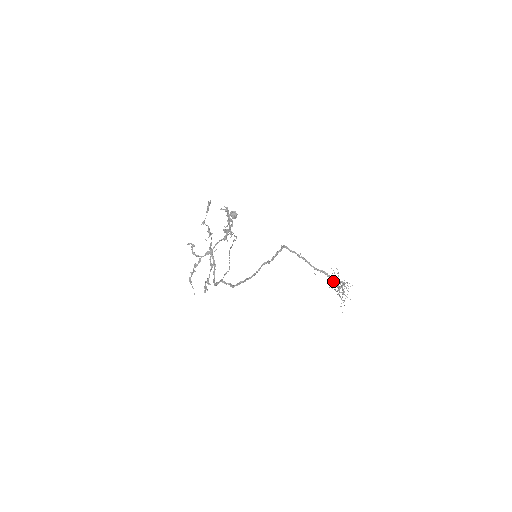
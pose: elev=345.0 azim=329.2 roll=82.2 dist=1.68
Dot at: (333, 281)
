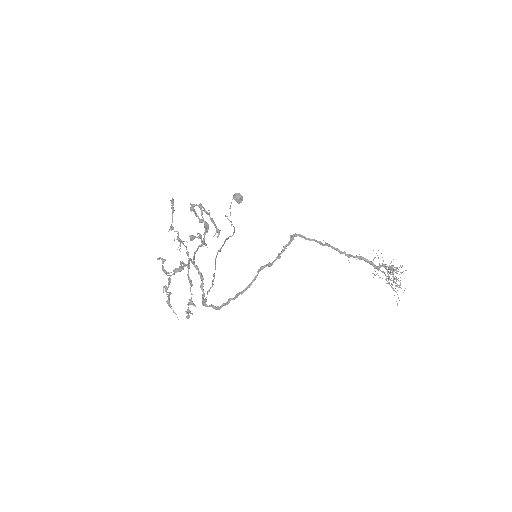
Dot at: (377, 268)
